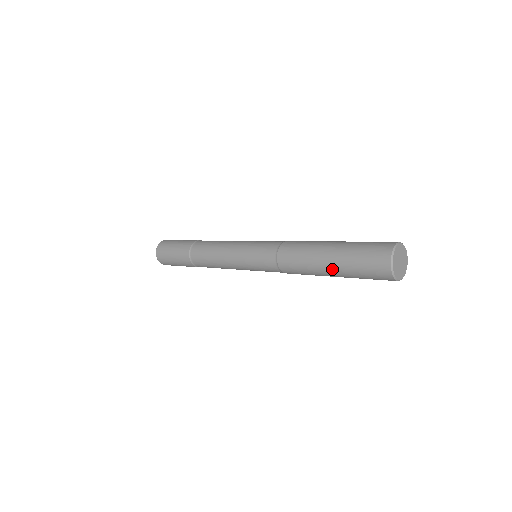
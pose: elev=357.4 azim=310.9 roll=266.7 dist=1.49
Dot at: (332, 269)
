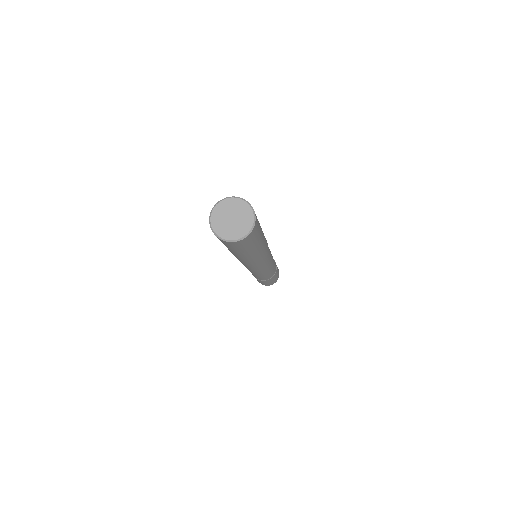
Dot at: occluded
